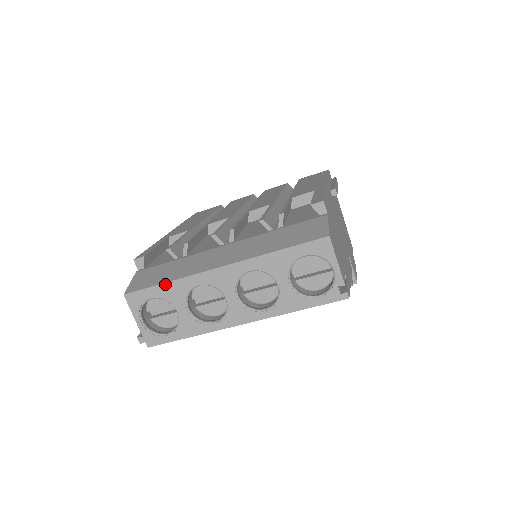
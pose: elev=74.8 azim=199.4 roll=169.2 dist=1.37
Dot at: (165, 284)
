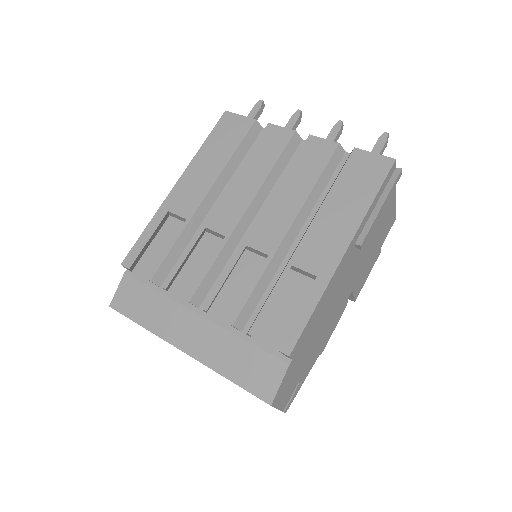
Dot at: (140, 325)
